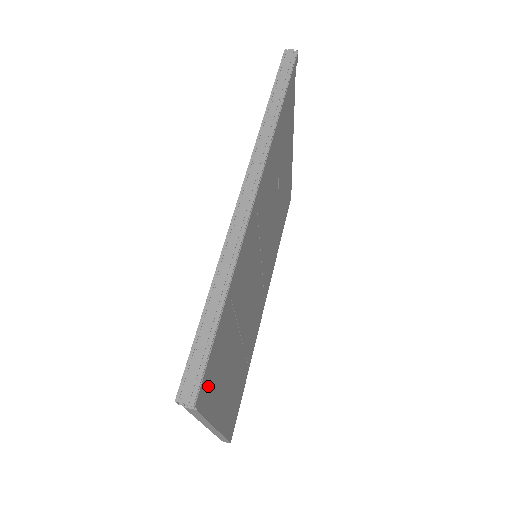
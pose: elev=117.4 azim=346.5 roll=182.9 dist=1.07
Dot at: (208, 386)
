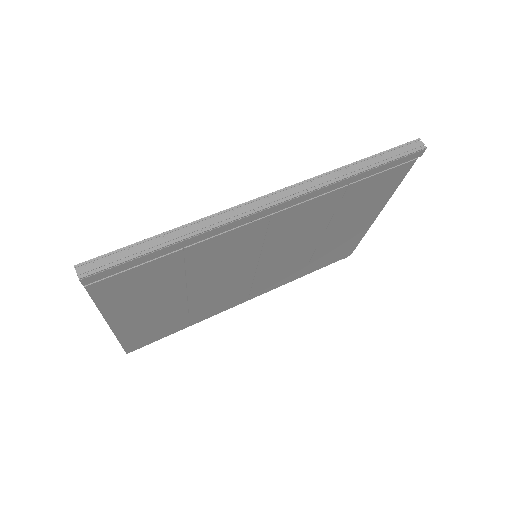
Dot at: (111, 285)
